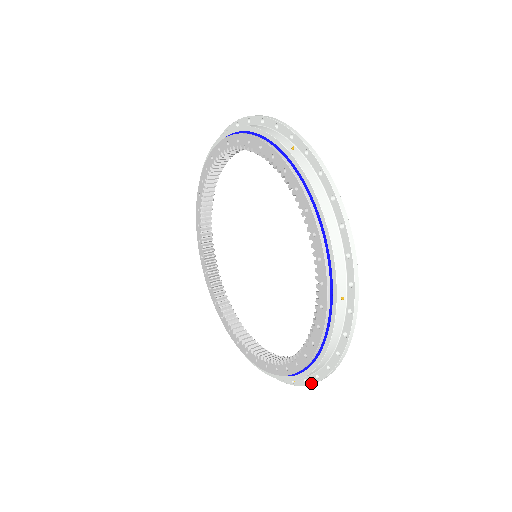
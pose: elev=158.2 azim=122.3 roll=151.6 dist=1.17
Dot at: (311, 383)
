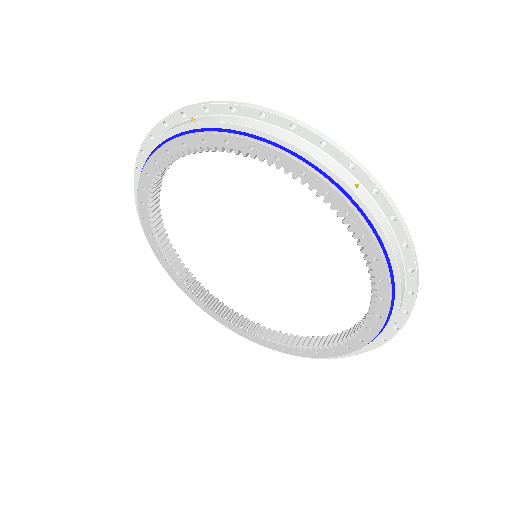
Dot at: (411, 306)
